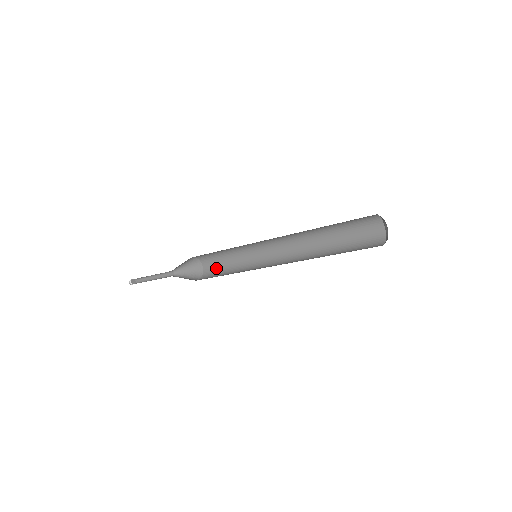
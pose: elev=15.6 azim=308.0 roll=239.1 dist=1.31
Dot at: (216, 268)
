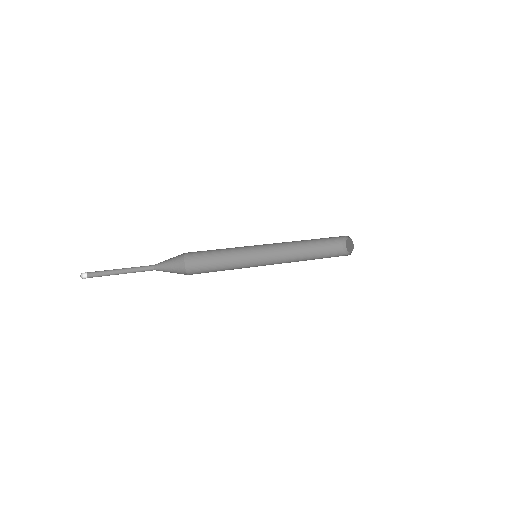
Dot at: (201, 262)
